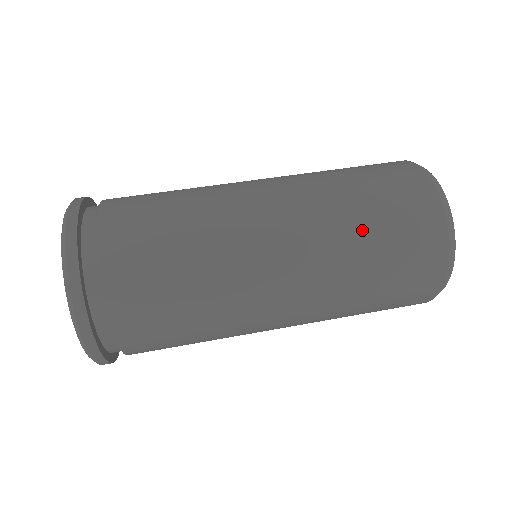
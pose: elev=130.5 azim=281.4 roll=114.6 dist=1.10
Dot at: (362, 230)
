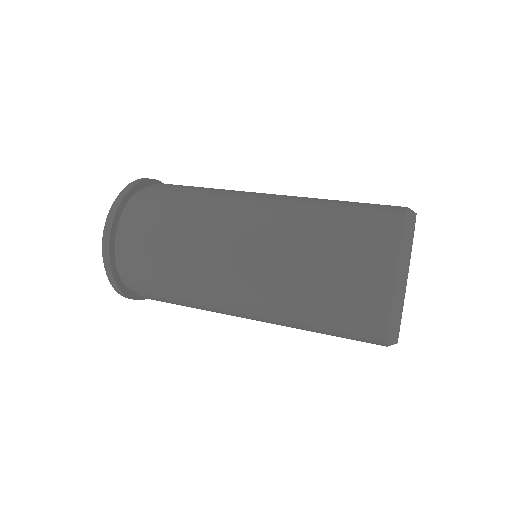
Dot at: (327, 208)
